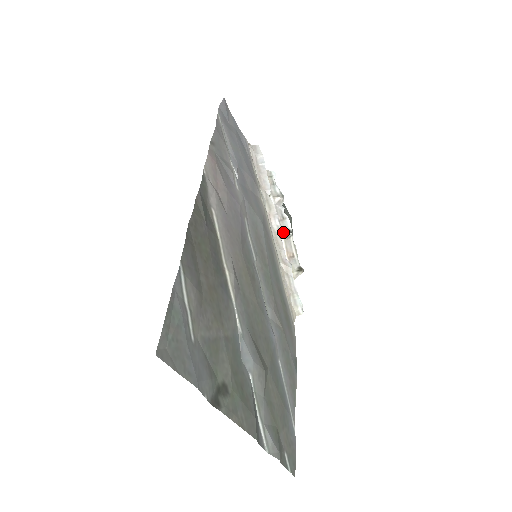
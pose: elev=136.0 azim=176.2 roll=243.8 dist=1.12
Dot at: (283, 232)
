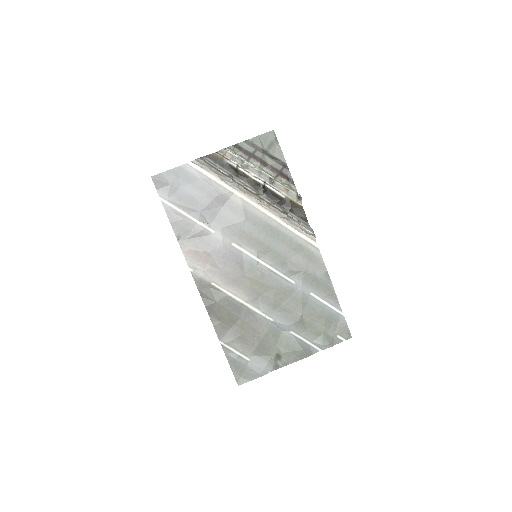
Dot at: (268, 181)
